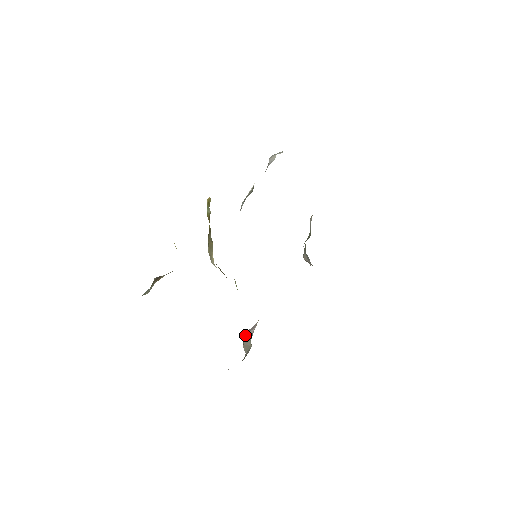
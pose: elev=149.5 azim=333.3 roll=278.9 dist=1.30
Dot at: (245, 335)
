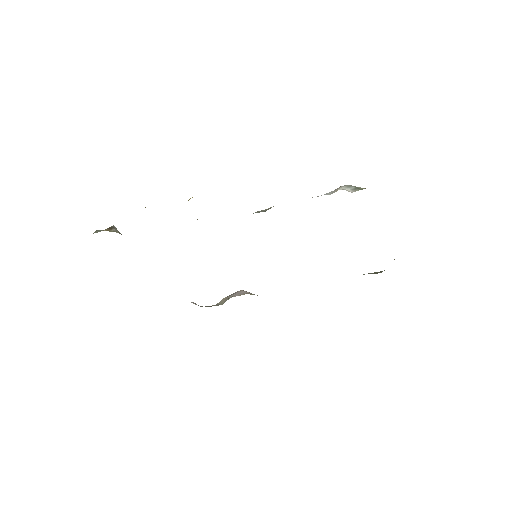
Dot at: (236, 292)
